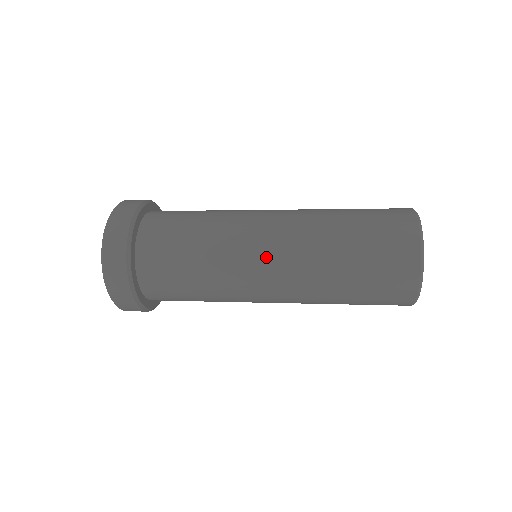
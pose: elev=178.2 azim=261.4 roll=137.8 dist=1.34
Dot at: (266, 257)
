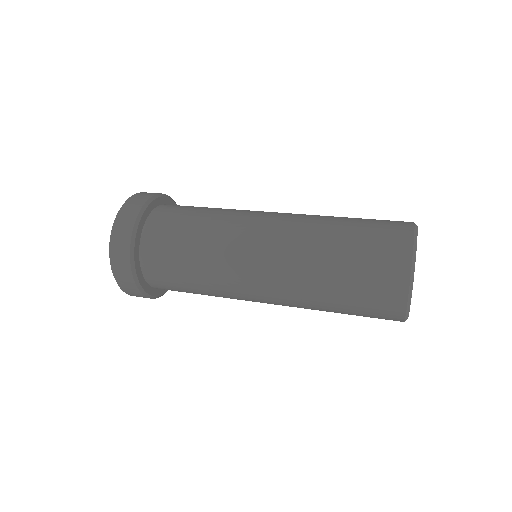
Dot at: (260, 241)
